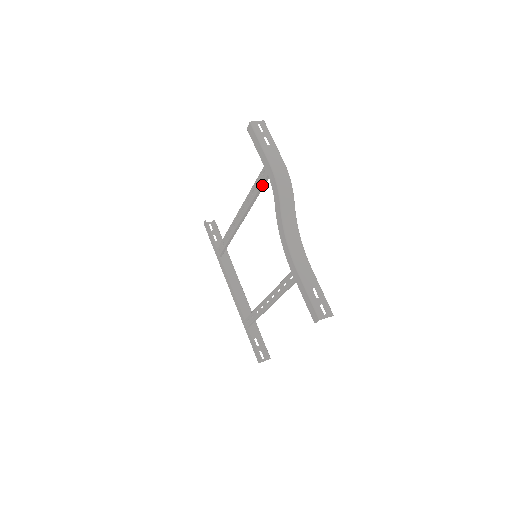
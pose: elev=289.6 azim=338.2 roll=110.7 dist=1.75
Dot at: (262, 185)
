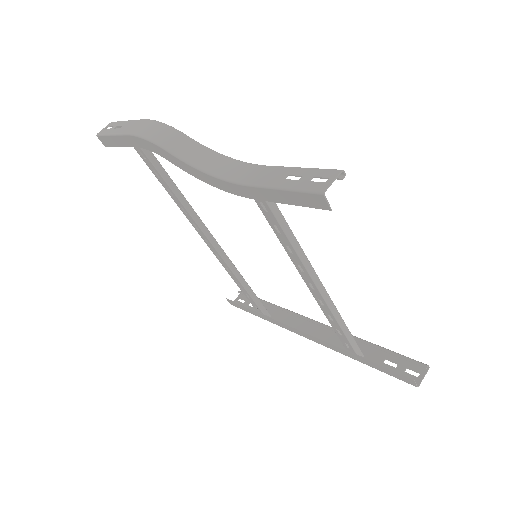
Dot at: (159, 170)
